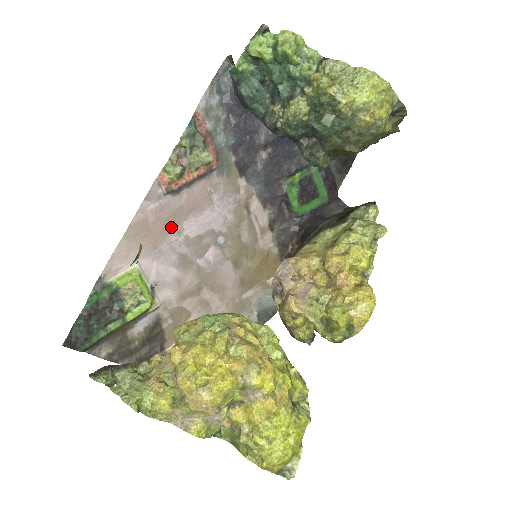
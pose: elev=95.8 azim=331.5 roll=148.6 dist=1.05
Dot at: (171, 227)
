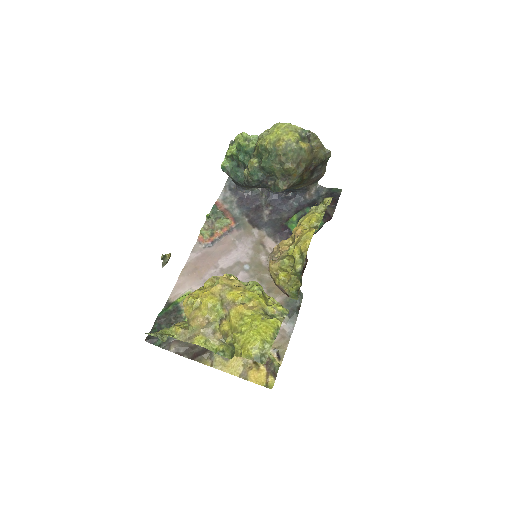
Dot at: (210, 265)
